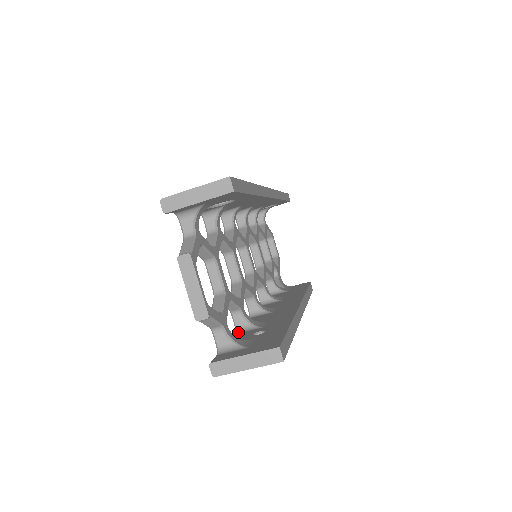
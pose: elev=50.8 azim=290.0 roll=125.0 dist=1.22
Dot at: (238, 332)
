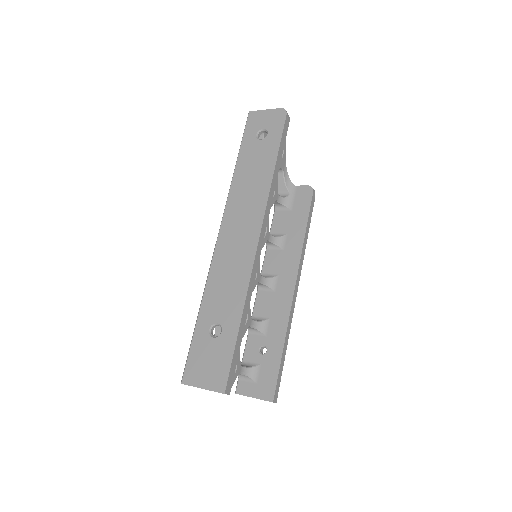
Dot at: (250, 332)
